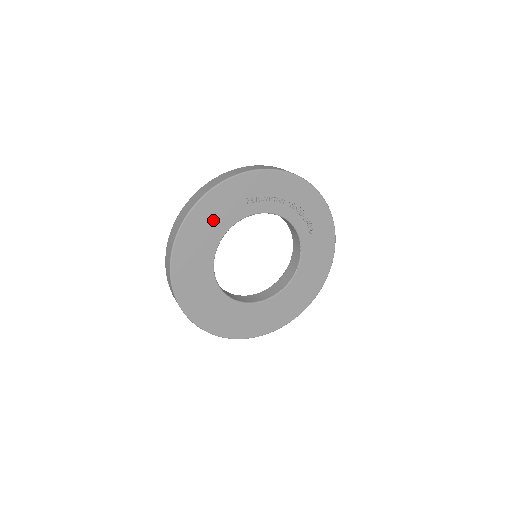
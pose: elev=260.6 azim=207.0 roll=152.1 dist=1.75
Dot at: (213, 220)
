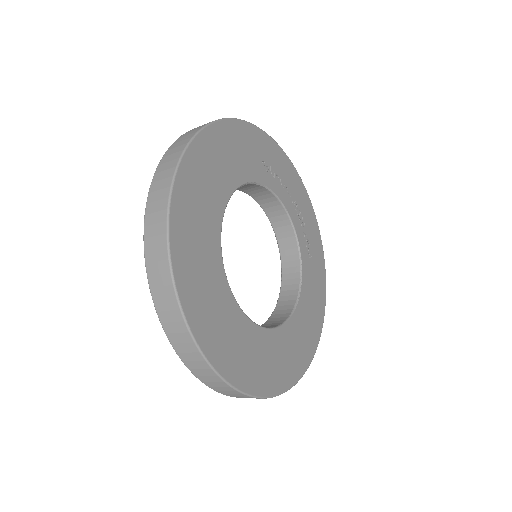
Dot at: (231, 157)
